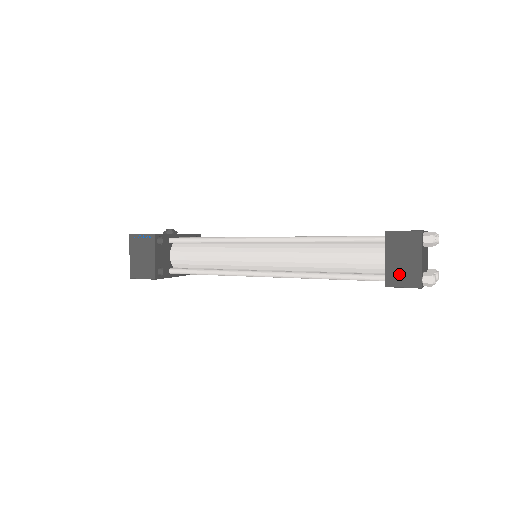
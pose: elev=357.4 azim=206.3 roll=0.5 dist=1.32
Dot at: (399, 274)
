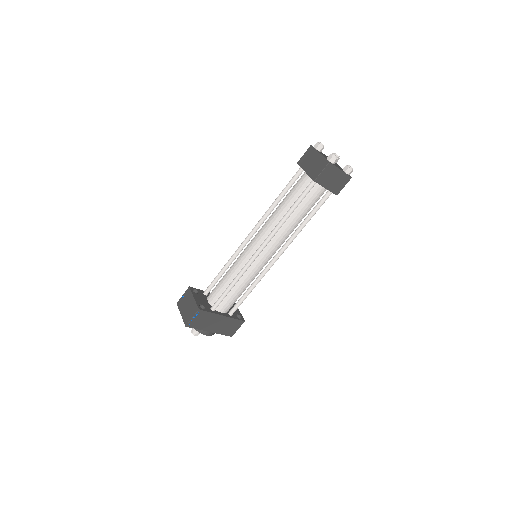
Dot at: (315, 169)
